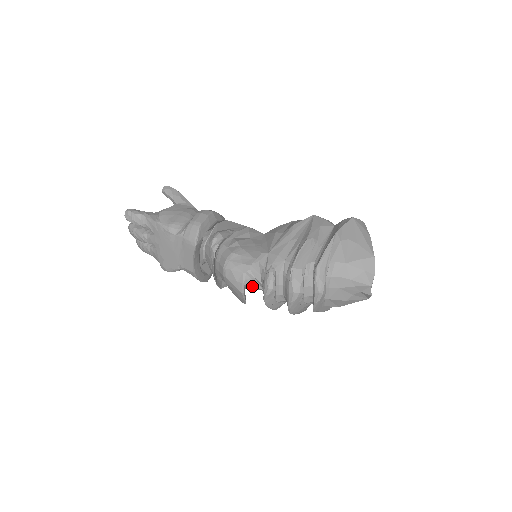
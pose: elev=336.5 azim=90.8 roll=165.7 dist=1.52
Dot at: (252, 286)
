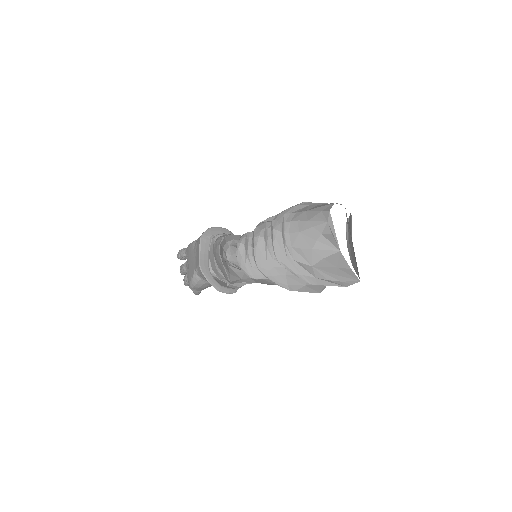
Dot at: (236, 261)
